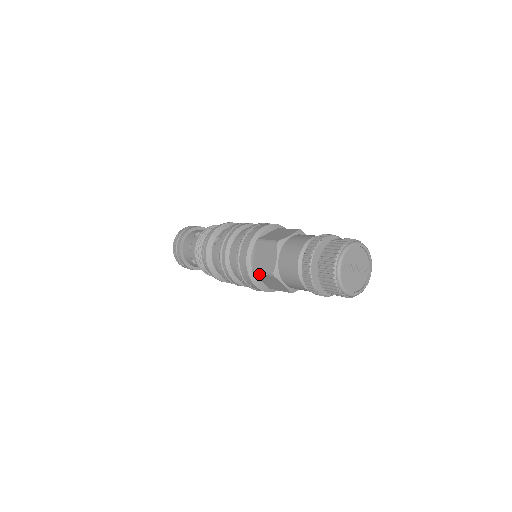
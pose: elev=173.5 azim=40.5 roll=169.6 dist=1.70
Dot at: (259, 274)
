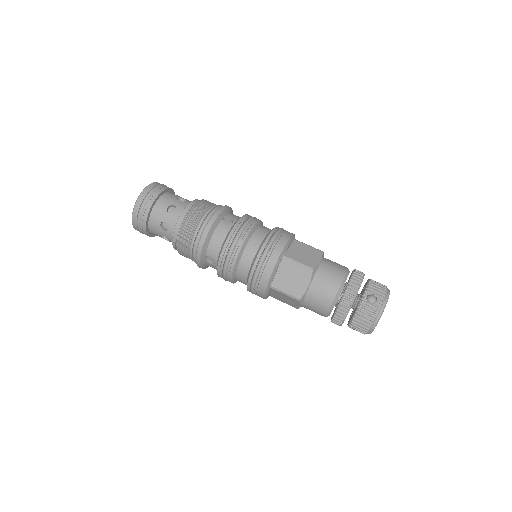
Dot at: occluded
